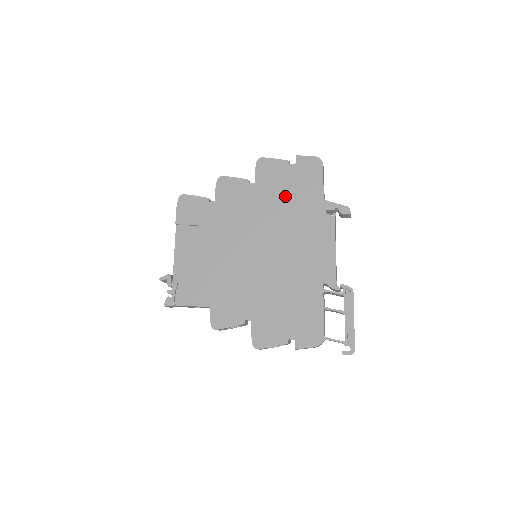
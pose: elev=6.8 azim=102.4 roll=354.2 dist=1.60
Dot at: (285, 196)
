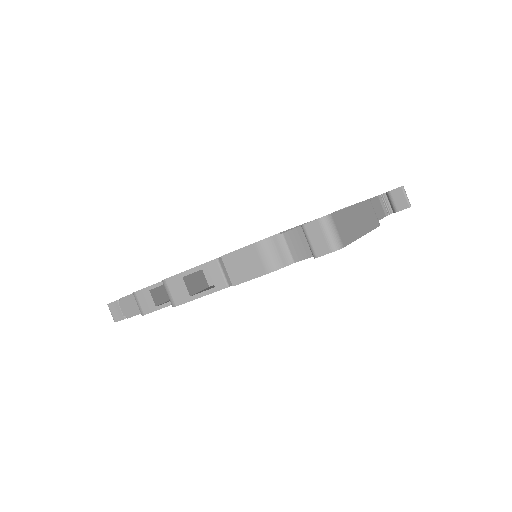
Dot at: occluded
